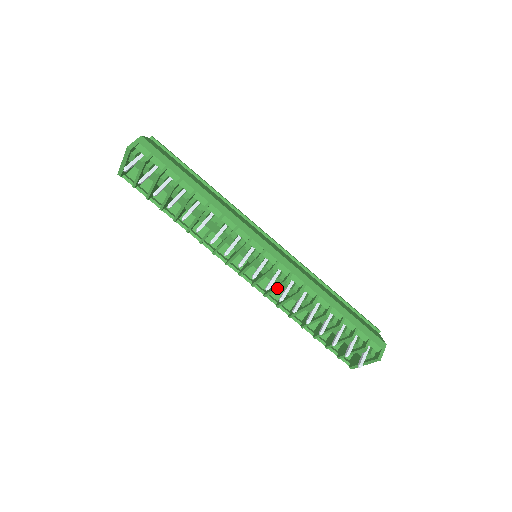
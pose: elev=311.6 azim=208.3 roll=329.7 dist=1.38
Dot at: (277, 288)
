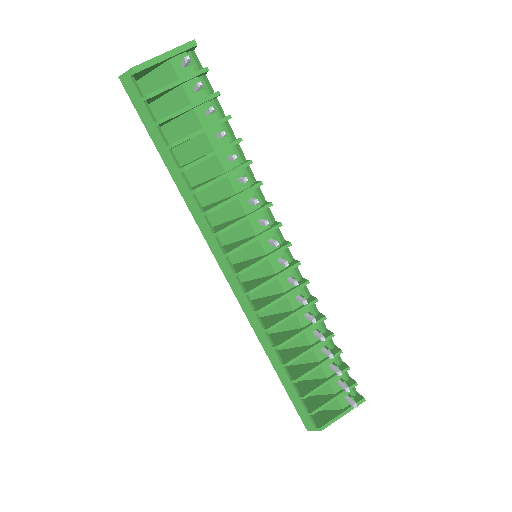
Dot at: (289, 294)
